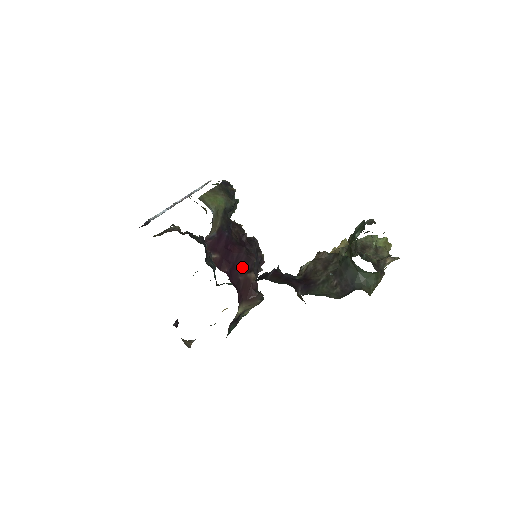
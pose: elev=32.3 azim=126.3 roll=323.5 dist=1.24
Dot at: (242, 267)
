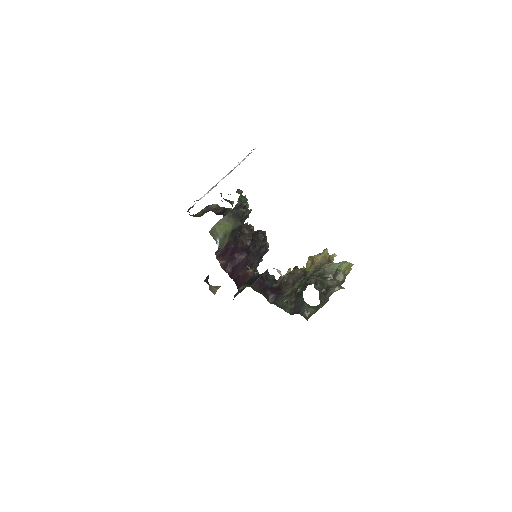
Dot at: (242, 267)
